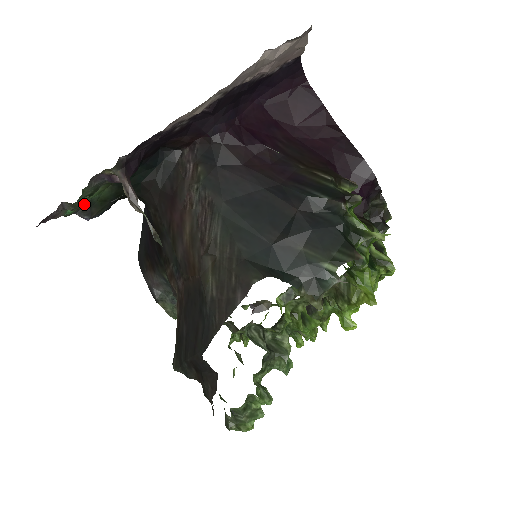
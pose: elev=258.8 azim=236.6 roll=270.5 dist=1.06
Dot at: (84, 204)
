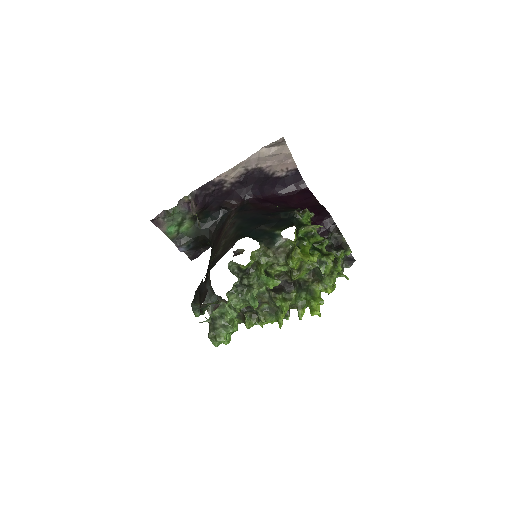
Dot at: (173, 212)
